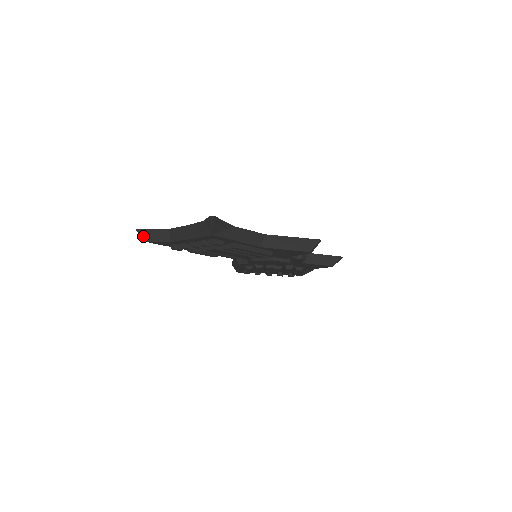
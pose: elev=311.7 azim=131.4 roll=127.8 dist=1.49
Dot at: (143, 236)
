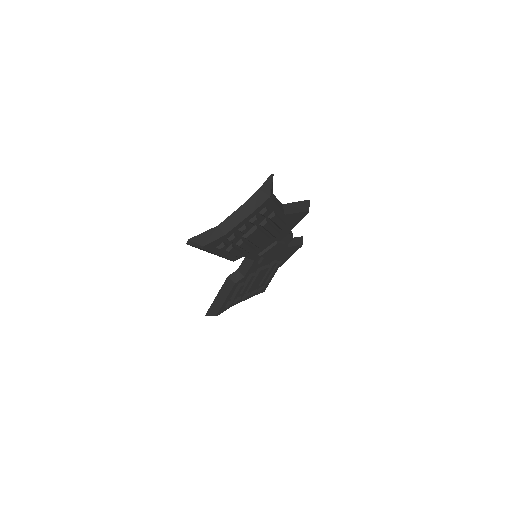
Dot at: (197, 243)
